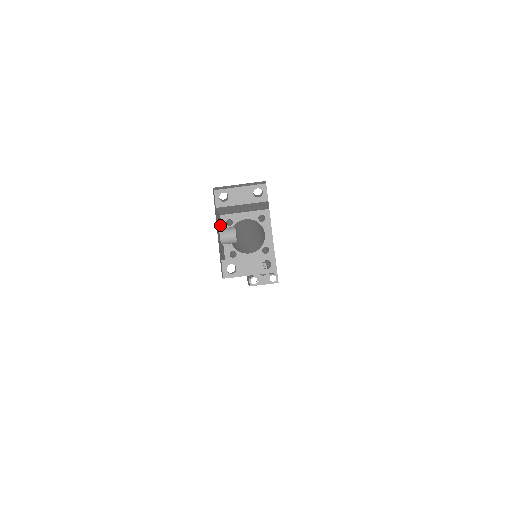
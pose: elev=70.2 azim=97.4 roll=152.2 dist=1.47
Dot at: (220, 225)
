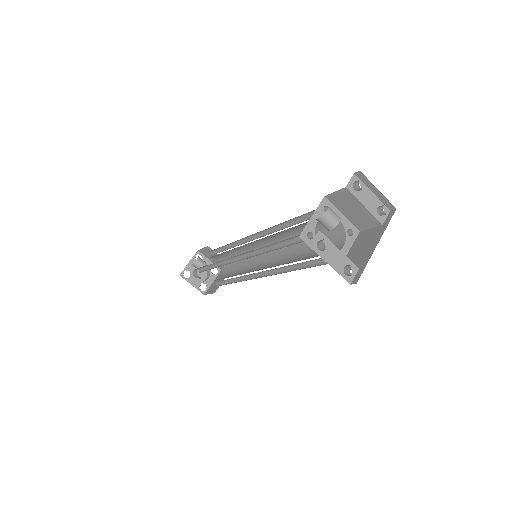
Dot at: occluded
